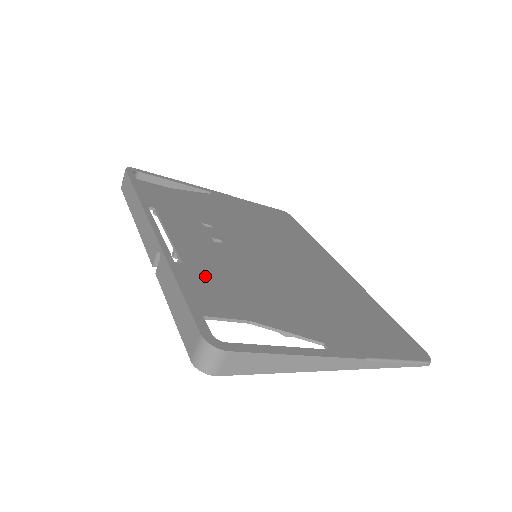
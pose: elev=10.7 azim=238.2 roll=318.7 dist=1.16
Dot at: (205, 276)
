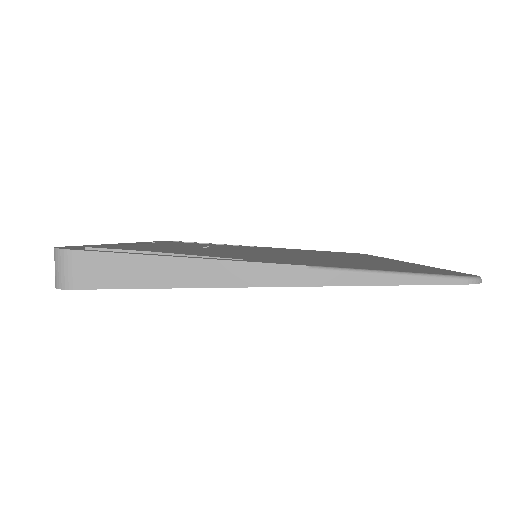
Dot at: occluded
